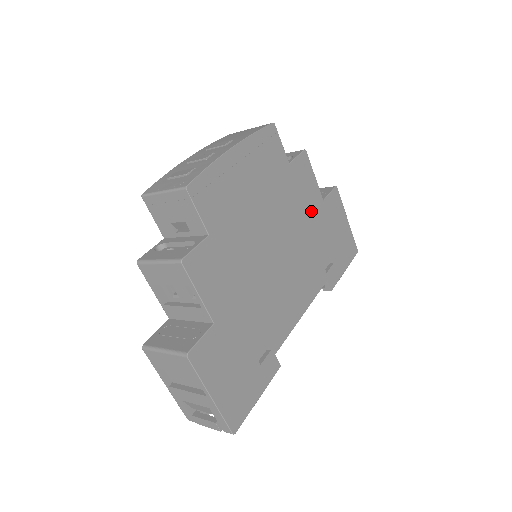
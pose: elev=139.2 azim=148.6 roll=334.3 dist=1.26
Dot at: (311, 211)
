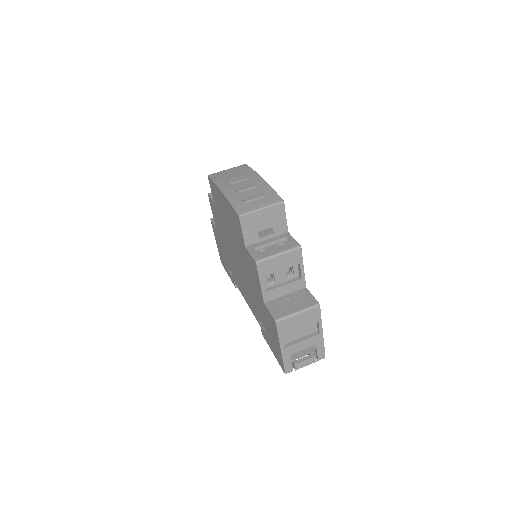
Dot at: occluded
